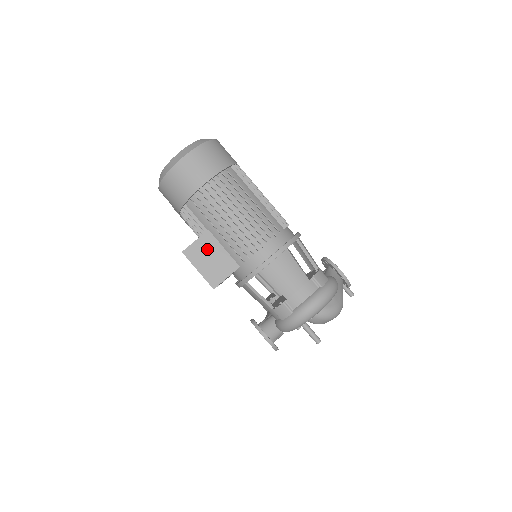
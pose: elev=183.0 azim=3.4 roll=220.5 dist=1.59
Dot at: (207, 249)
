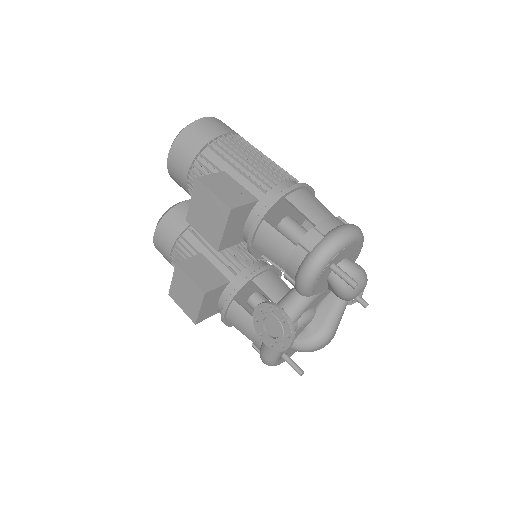
Dot at: (223, 182)
